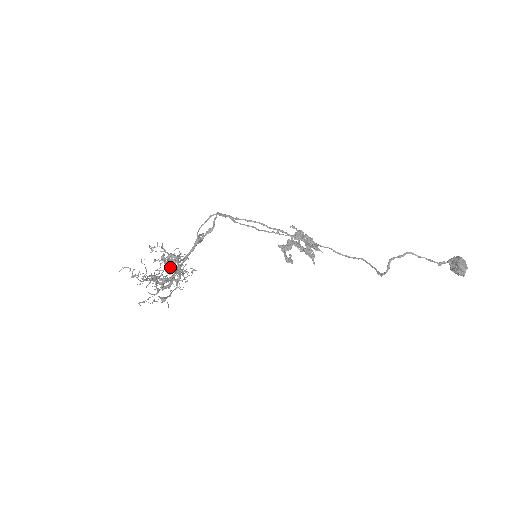
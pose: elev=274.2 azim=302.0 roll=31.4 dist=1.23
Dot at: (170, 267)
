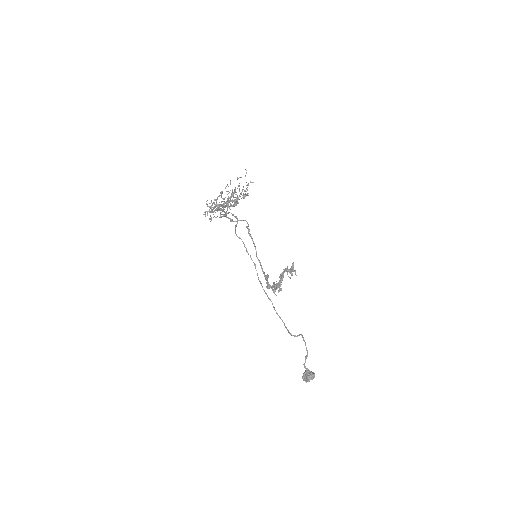
Dot at: occluded
